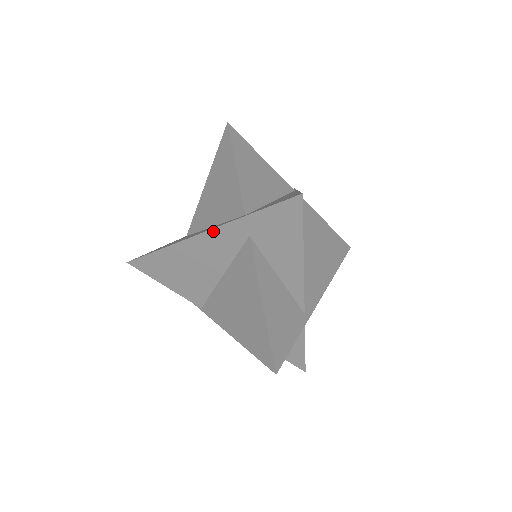
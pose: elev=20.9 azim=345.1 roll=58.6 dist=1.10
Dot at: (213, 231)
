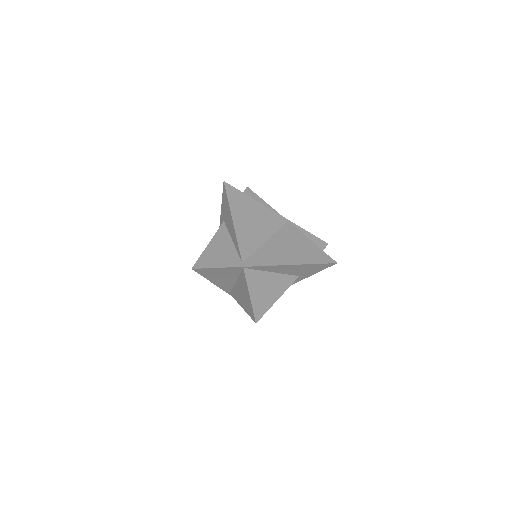
Dot at: occluded
